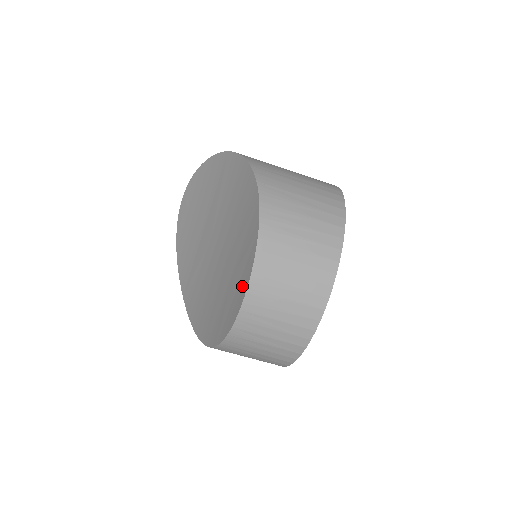
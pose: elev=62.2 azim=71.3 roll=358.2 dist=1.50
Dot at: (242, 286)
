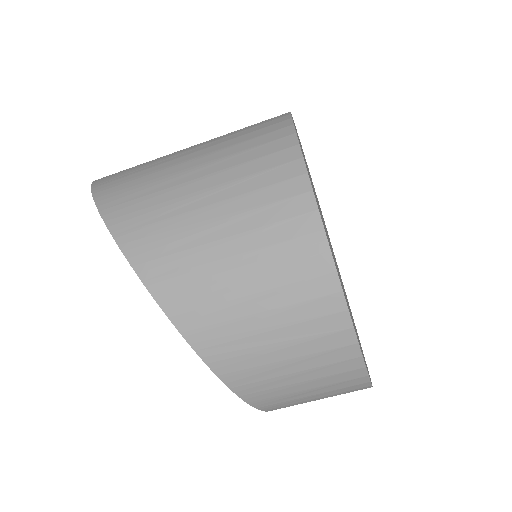
Dot at: occluded
